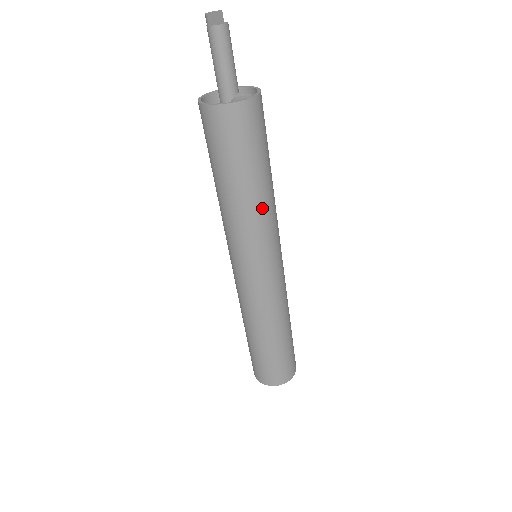
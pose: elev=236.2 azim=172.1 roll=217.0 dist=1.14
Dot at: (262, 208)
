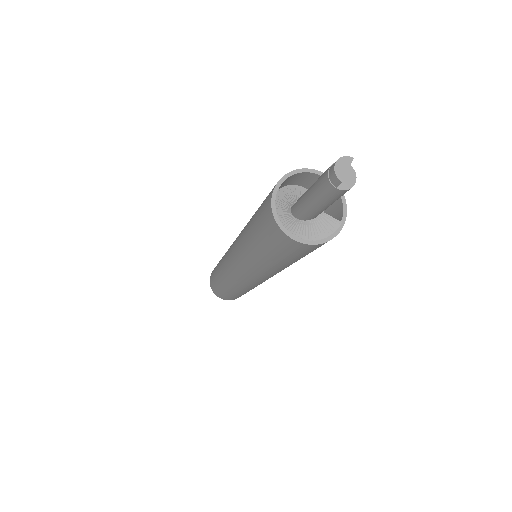
Dot at: occluded
